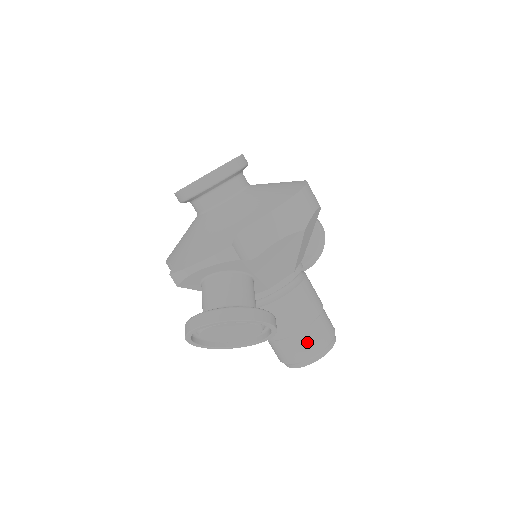
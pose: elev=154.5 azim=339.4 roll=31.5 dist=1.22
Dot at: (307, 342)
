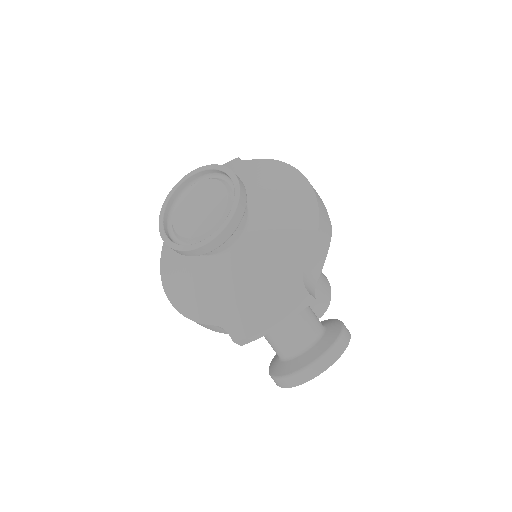
Dot at: (322, 303)
